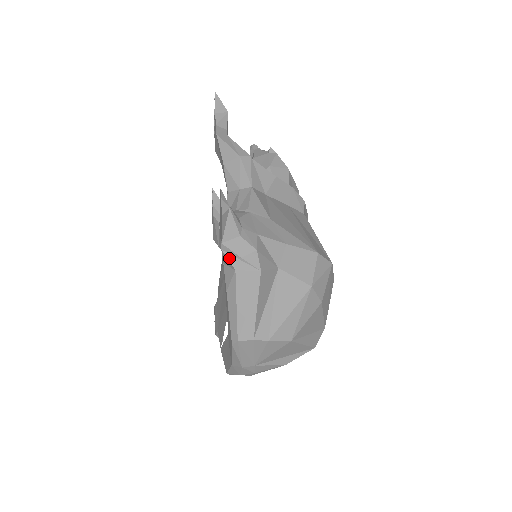
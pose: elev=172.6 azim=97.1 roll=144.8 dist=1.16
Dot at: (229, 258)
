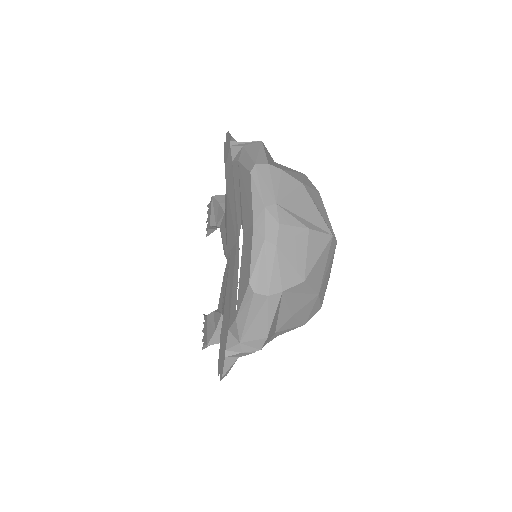
Dot at: (237, 145)
